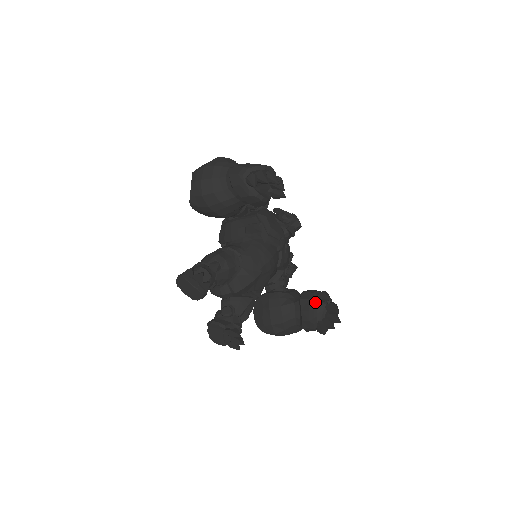
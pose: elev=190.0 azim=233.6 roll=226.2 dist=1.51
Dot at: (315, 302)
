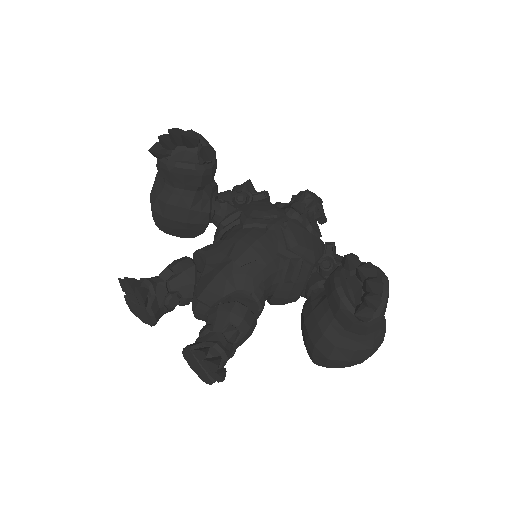
Dot at: (337, 275)
